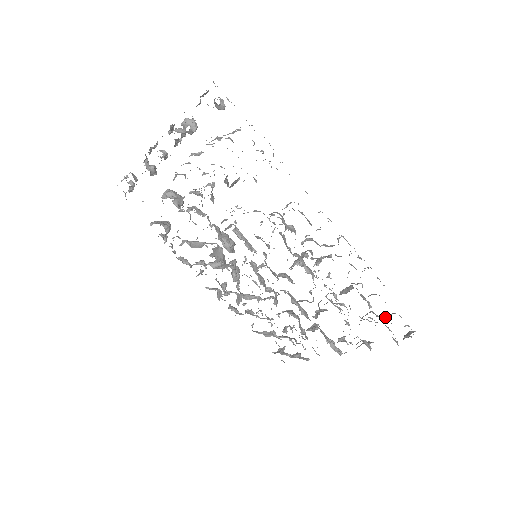
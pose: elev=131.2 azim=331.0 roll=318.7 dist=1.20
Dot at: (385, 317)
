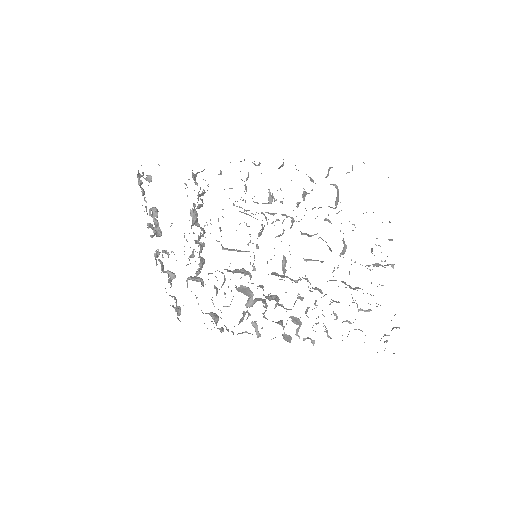
Dot at: occluded
